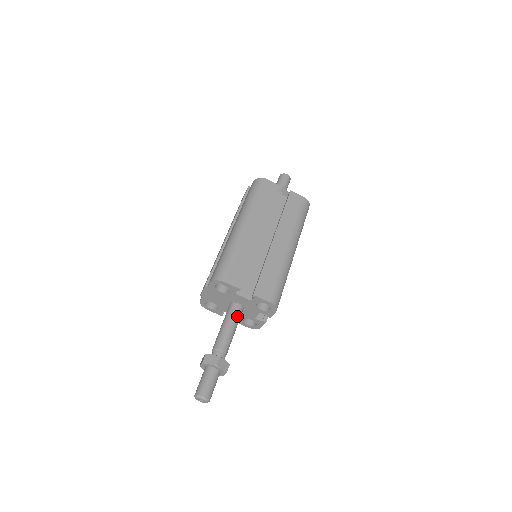
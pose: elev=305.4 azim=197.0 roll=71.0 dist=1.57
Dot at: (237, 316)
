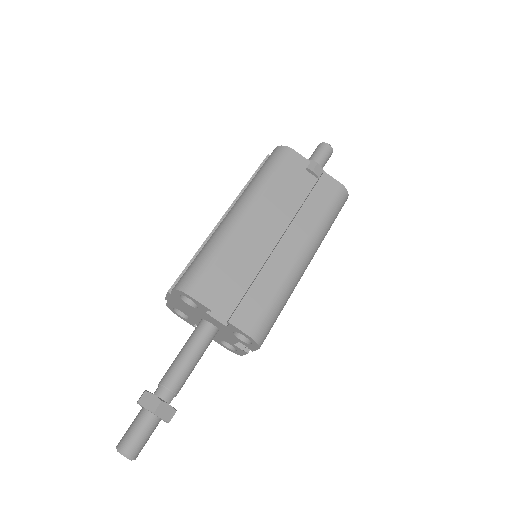
Dot at: (205, 341)
